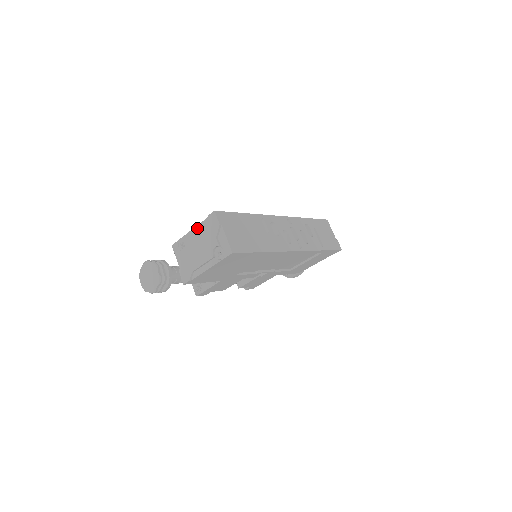
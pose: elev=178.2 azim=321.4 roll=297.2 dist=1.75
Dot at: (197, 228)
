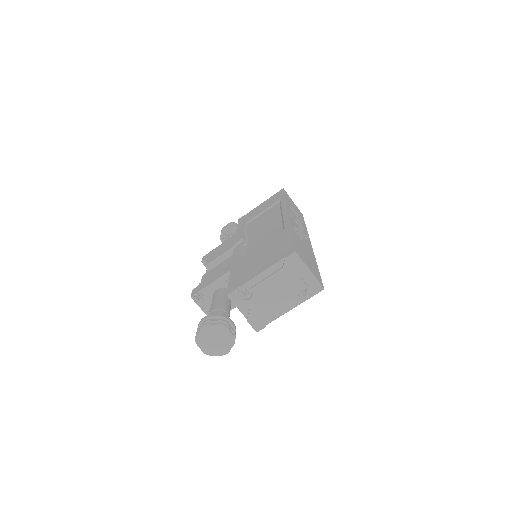
Dot at: (267, 272)
